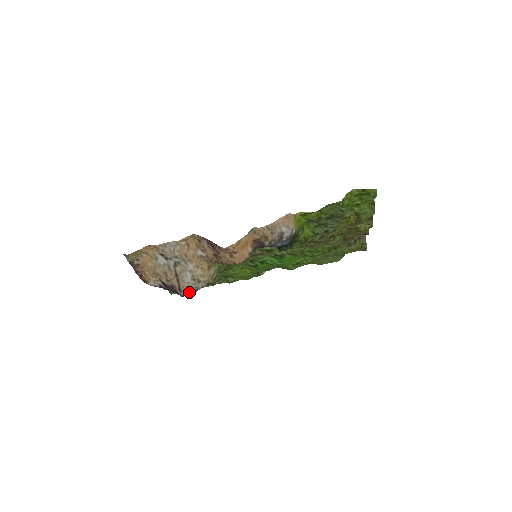
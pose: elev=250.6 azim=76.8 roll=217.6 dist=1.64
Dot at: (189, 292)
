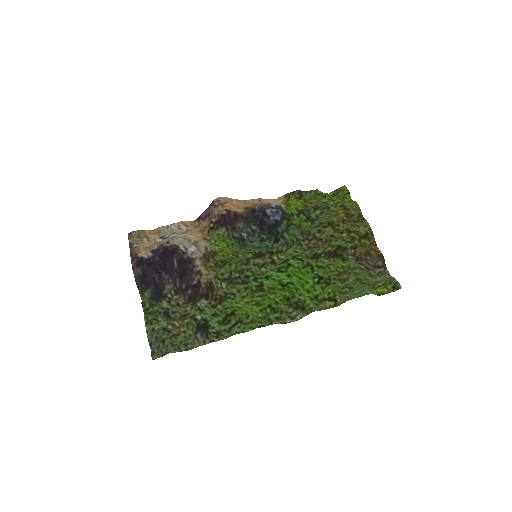
Dot at: (177, 245)
